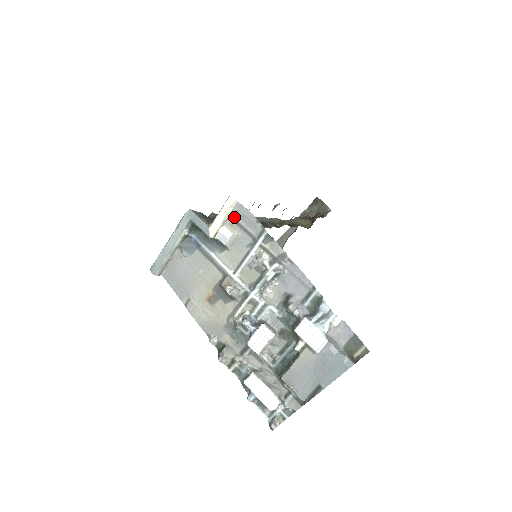
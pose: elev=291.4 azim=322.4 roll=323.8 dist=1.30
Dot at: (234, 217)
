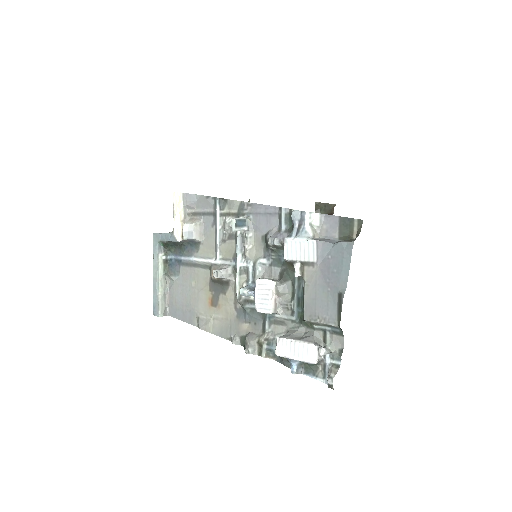
Dot at: (190, 211)
